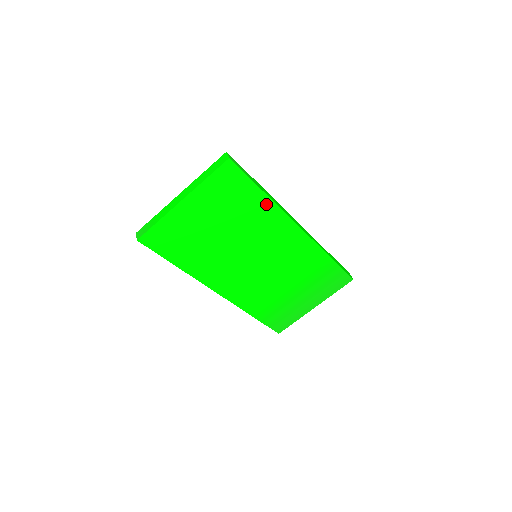
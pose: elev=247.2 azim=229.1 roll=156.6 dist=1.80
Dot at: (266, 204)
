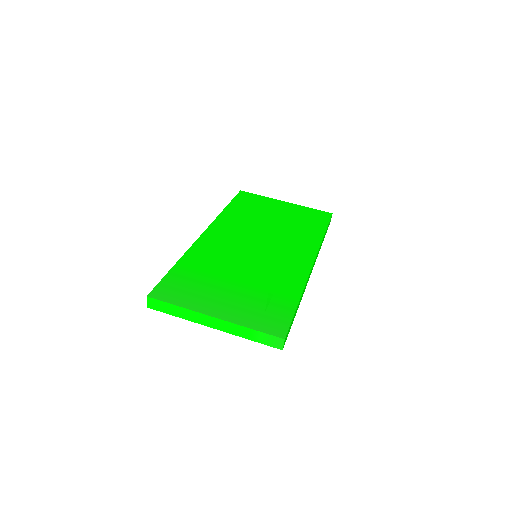
Dot at: (317, 236)
